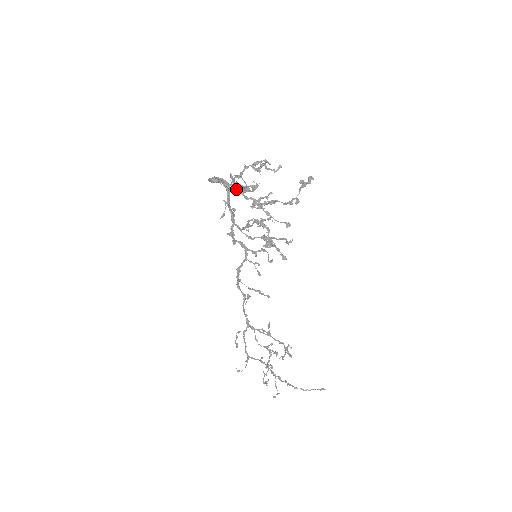
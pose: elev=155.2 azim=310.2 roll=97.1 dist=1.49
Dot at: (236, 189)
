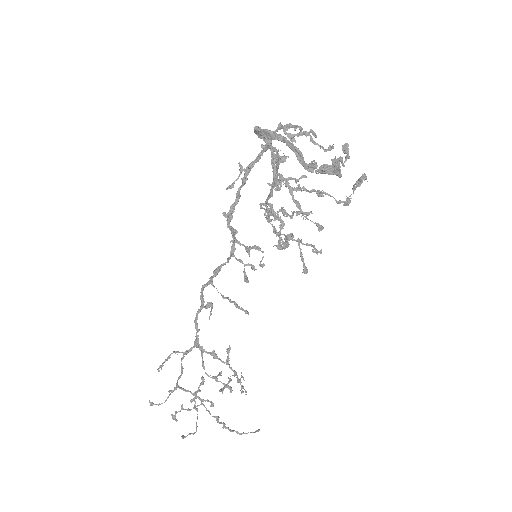
Dot at: (315, 164)
